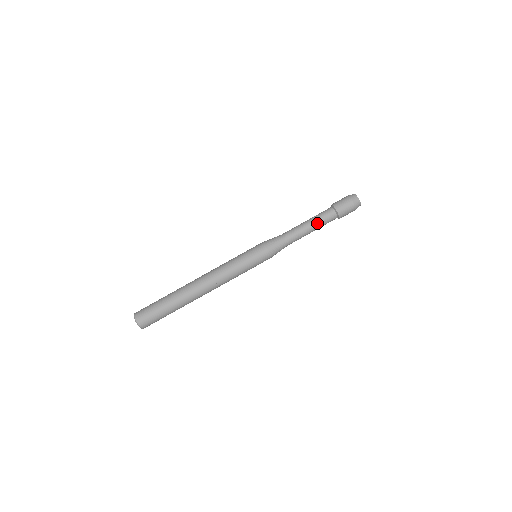
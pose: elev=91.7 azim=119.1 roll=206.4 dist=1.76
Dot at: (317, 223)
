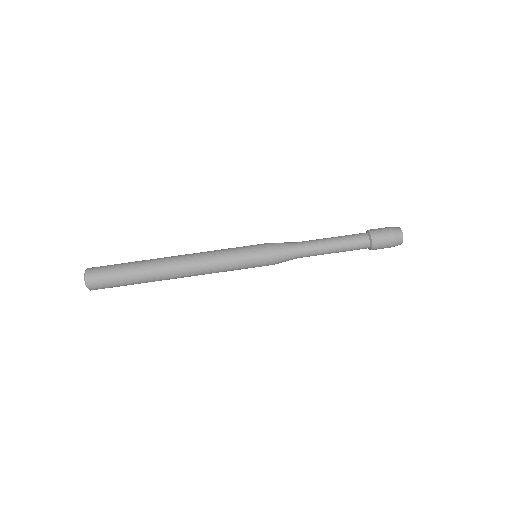
Dot at: (342, 241)
